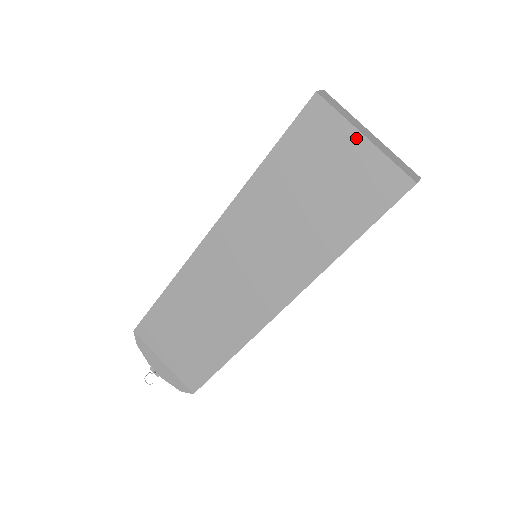
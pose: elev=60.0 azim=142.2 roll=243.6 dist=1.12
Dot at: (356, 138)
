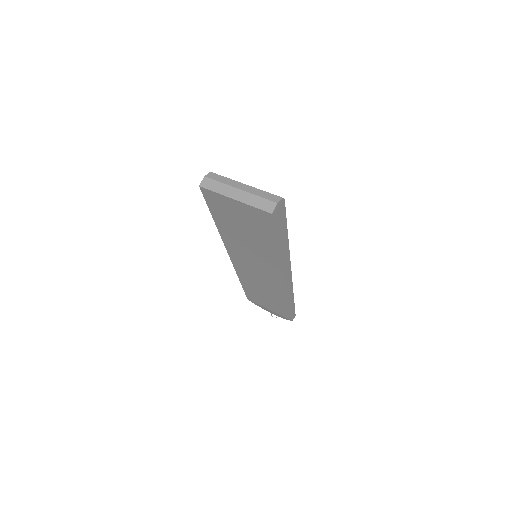
Dot at: (232, 201)
